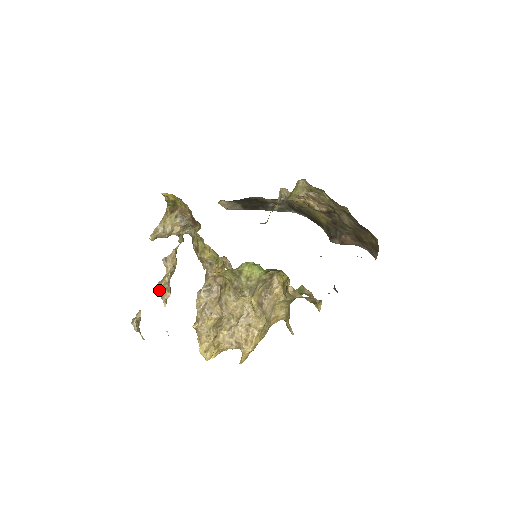
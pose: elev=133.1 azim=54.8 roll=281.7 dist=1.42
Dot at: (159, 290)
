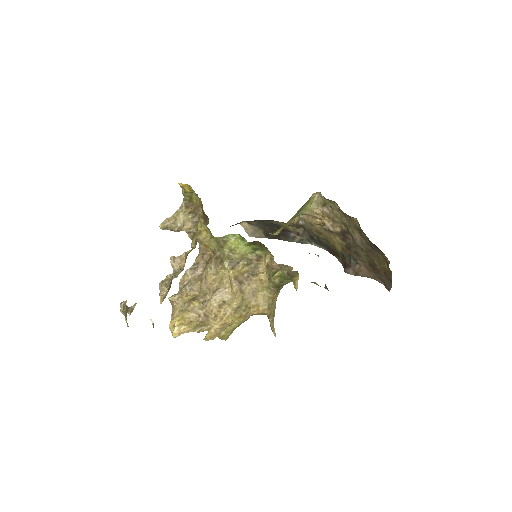
Dot at: (159, 287)
